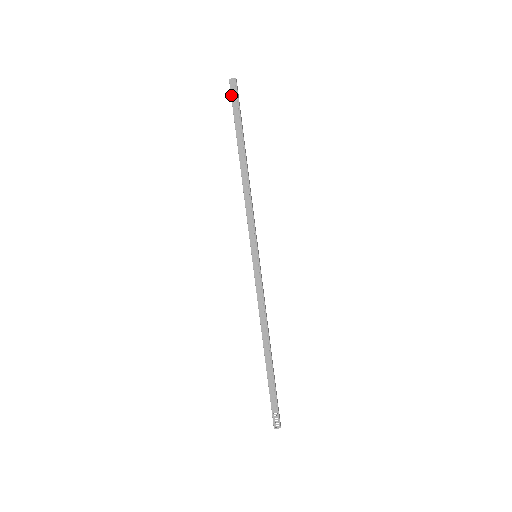
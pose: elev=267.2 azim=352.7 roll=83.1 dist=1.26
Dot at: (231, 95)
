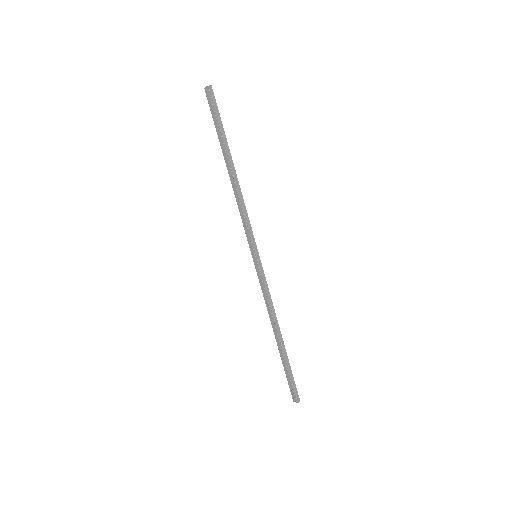
Dot at: (209, 104)
